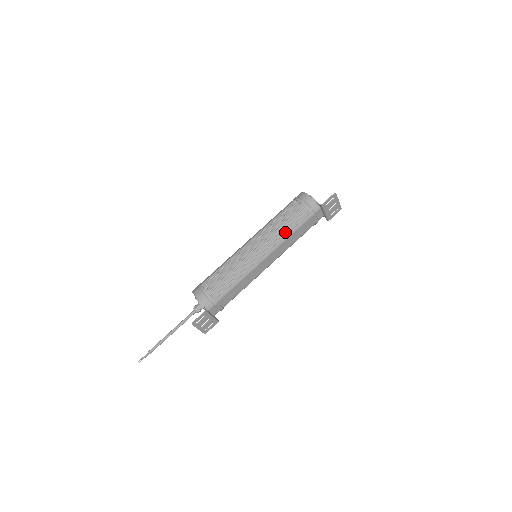
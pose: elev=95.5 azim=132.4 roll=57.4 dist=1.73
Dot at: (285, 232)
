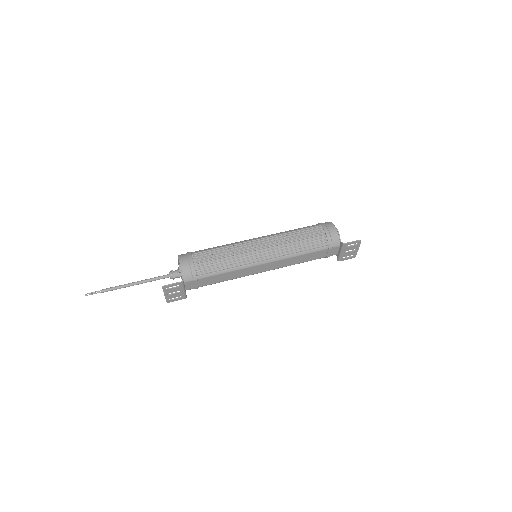
Dot at: (297, 249)
